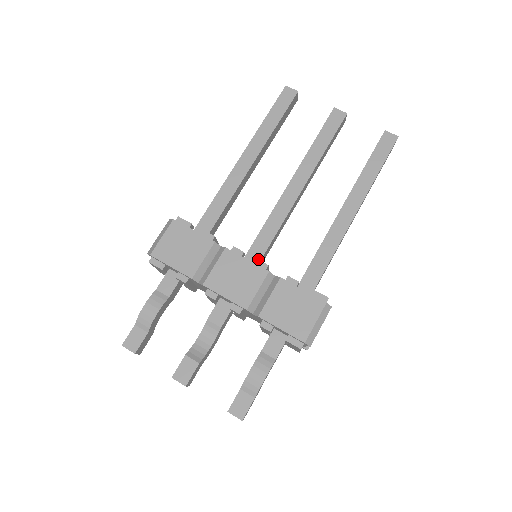
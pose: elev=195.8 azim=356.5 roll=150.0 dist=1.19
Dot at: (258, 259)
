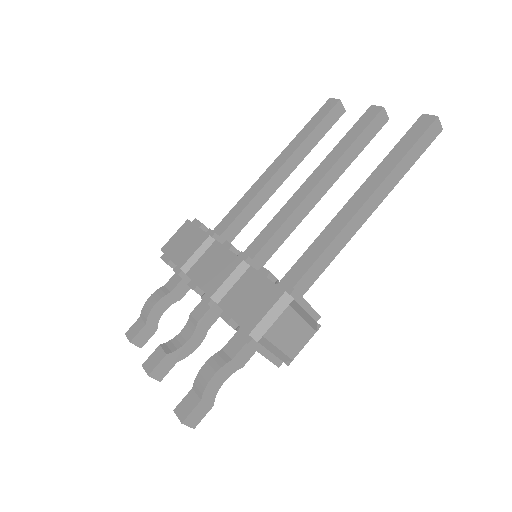
Dot at: (252, 256)
